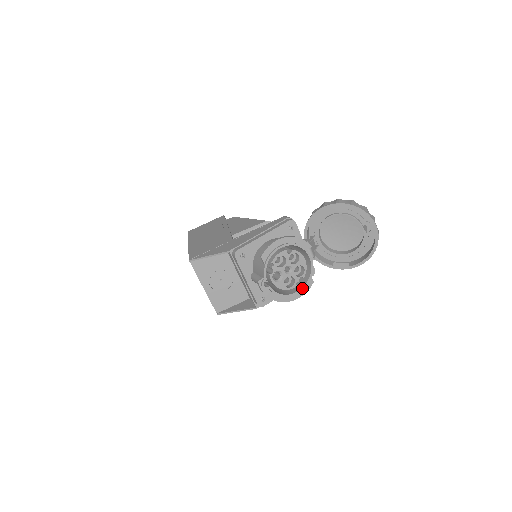
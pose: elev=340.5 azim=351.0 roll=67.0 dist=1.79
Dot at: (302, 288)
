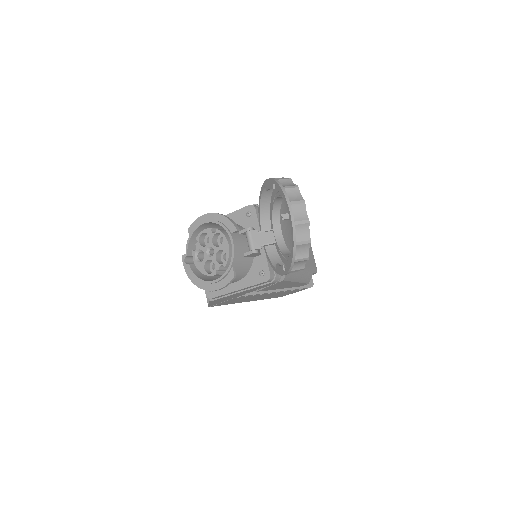
Dot at: (219, 278)
